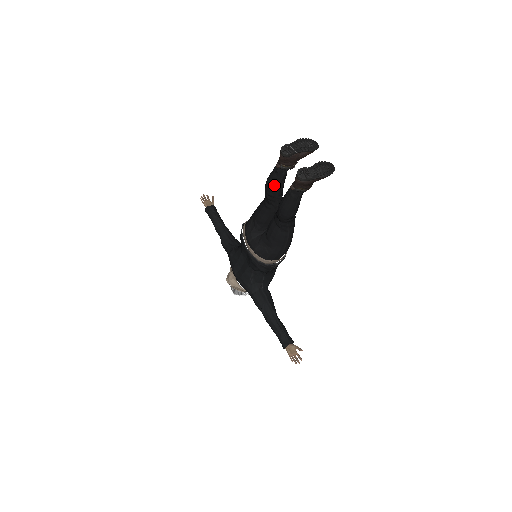
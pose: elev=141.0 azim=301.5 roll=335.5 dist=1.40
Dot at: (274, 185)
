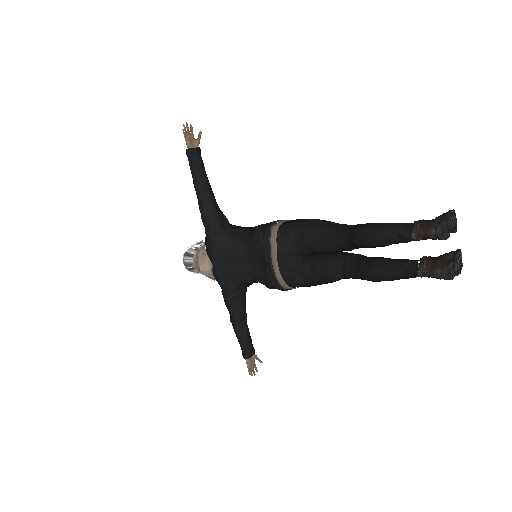
Dot at: (383, 244)
